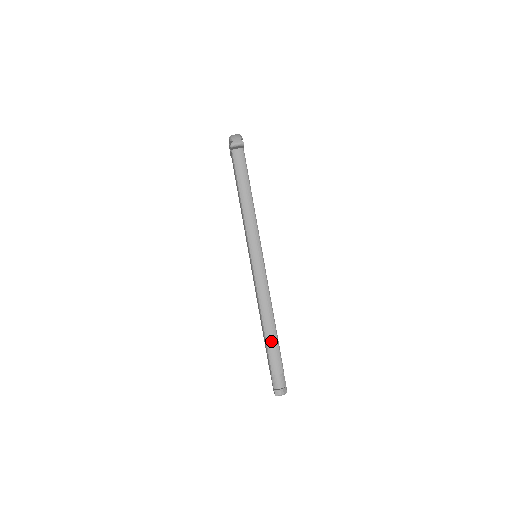
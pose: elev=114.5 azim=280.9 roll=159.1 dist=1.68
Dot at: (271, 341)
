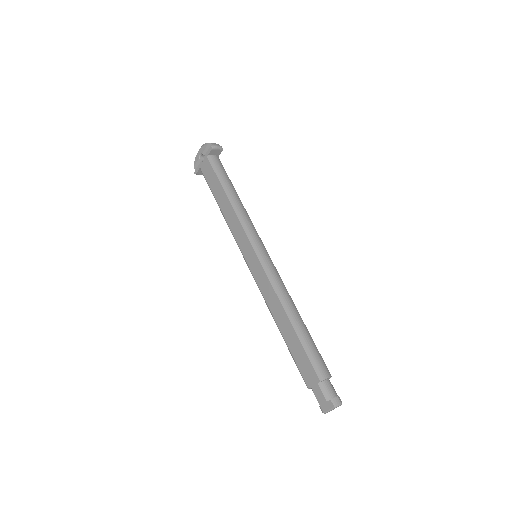
Dot at: (307, 339)
